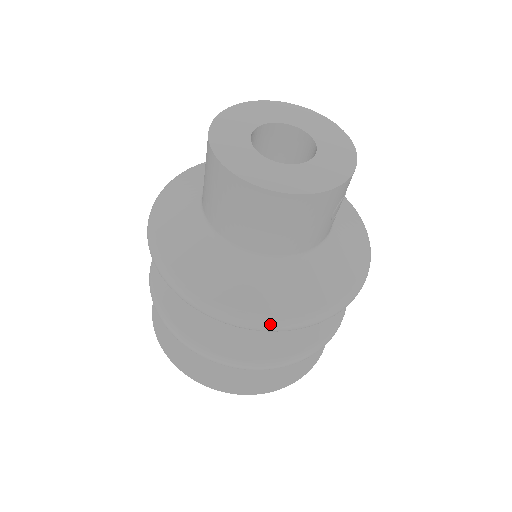
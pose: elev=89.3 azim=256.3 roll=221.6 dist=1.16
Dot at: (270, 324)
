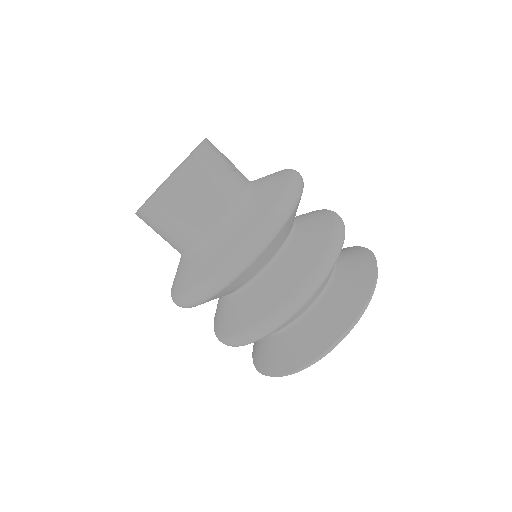
Dot at: (257, 237)
